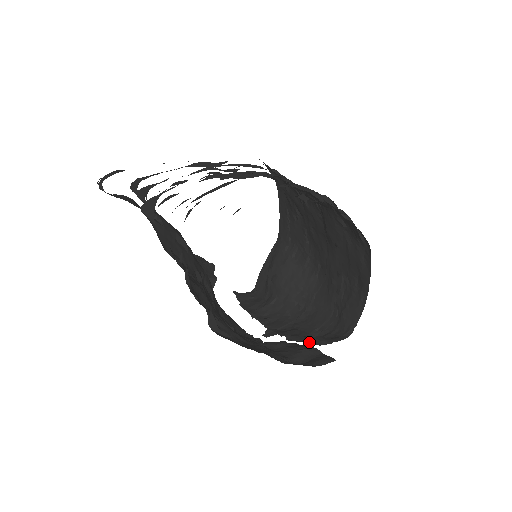
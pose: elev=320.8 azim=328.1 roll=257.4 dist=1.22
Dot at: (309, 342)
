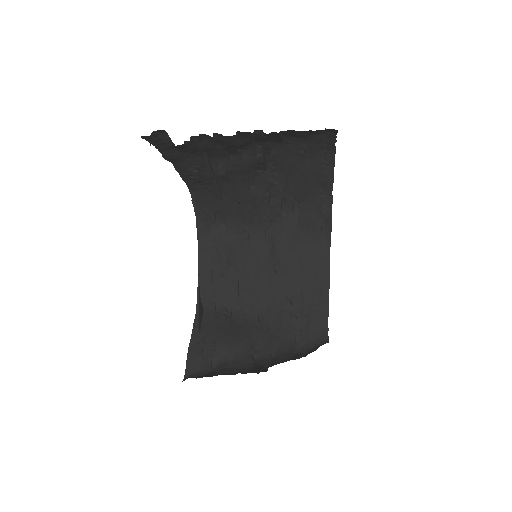
Dot at: occluded
